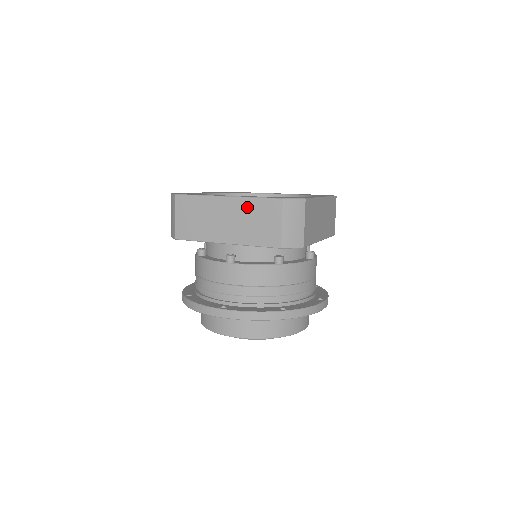
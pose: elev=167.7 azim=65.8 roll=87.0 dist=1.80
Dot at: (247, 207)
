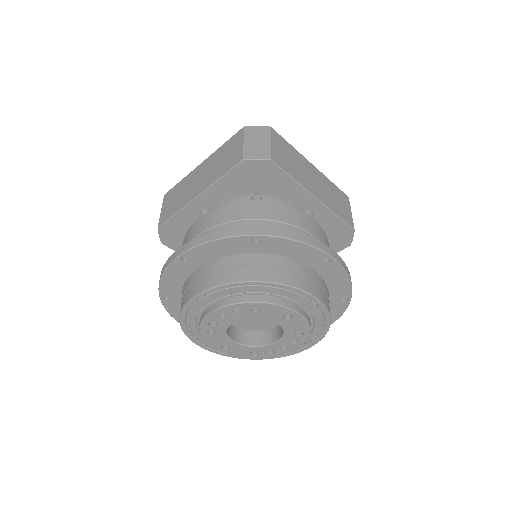
Dot at: (216, 156)
